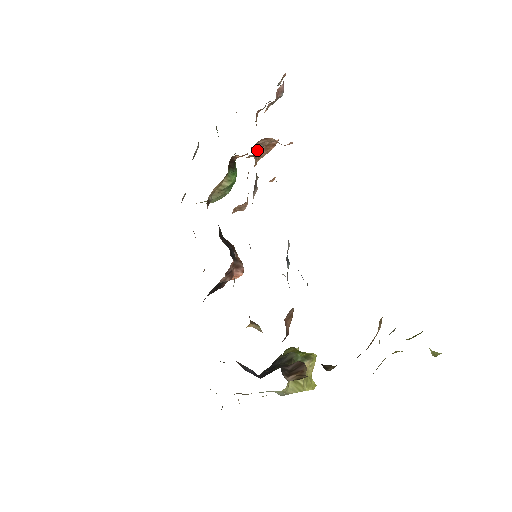
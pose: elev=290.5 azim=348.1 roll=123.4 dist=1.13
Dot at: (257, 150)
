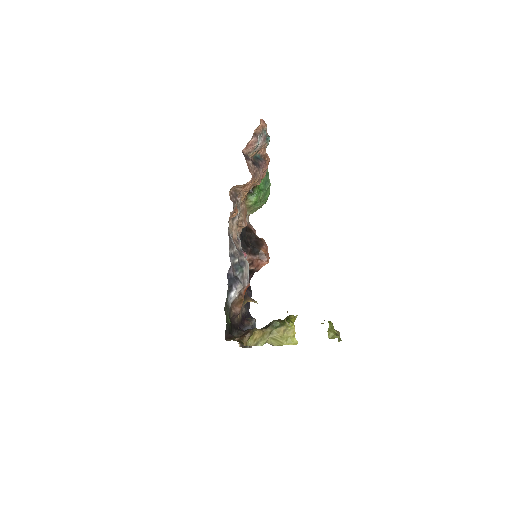
Dot at: (238, 191)
